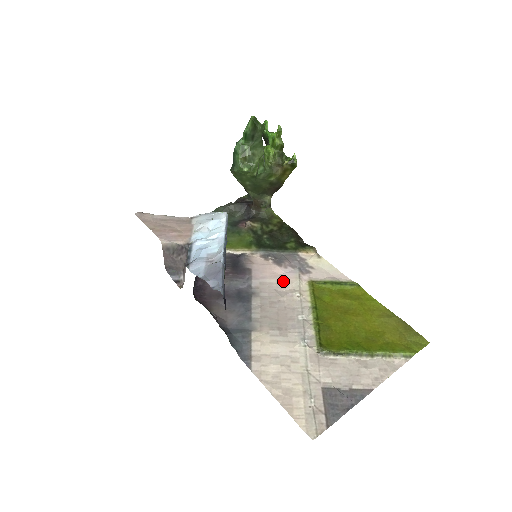
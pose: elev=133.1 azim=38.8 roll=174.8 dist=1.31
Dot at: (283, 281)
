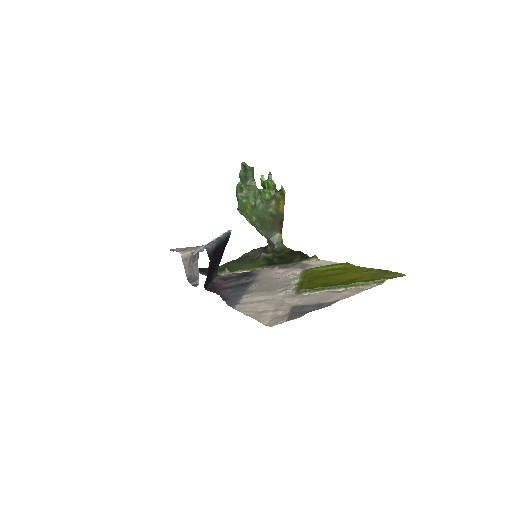
Dot at: (282, 274)
